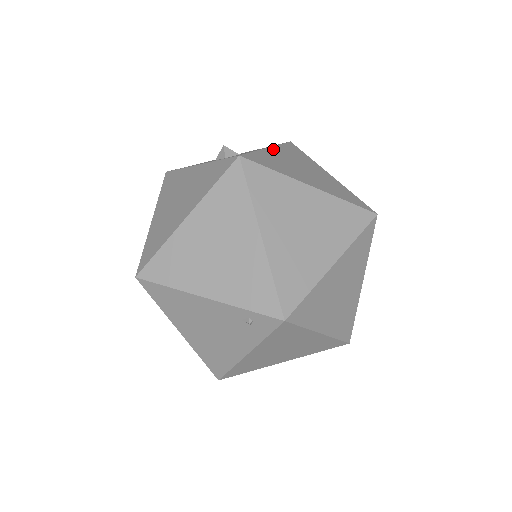
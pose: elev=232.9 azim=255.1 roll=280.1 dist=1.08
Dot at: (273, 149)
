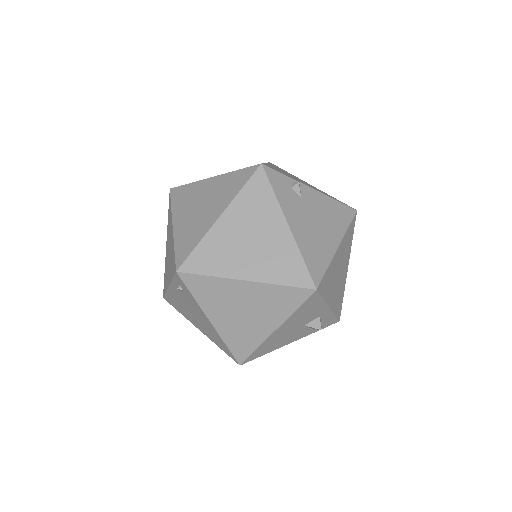
Dot at: occluded
